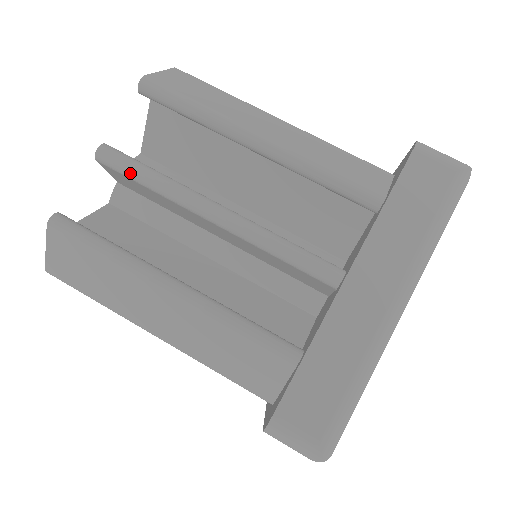
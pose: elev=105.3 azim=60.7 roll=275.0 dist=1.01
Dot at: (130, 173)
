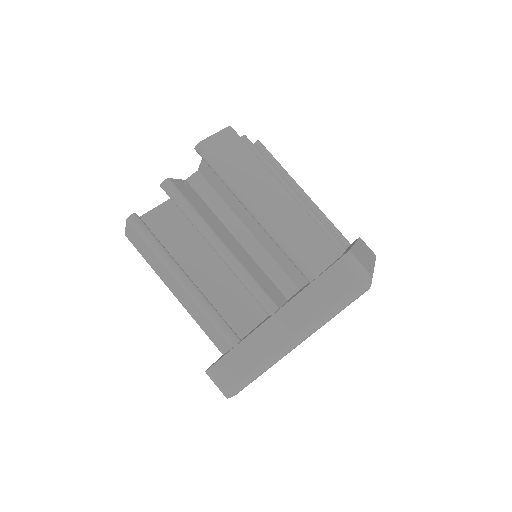
Dot at: (177, 204)
